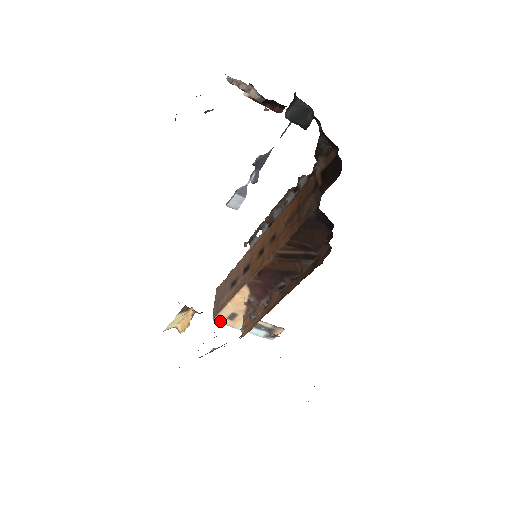
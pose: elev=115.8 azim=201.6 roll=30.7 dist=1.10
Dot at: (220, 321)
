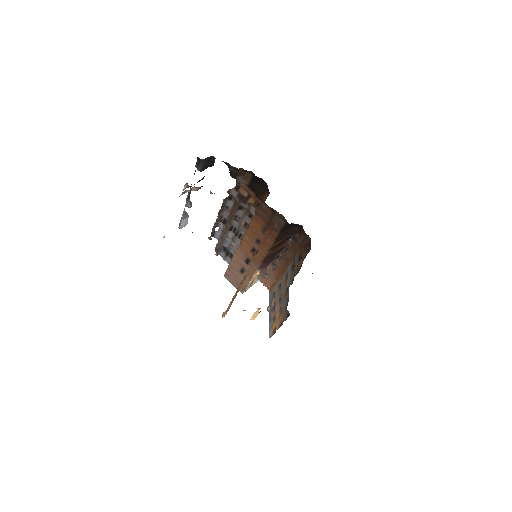
Dot at: (246, 290)
